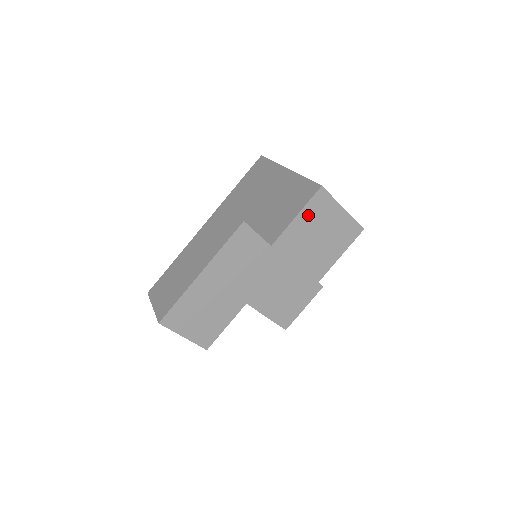
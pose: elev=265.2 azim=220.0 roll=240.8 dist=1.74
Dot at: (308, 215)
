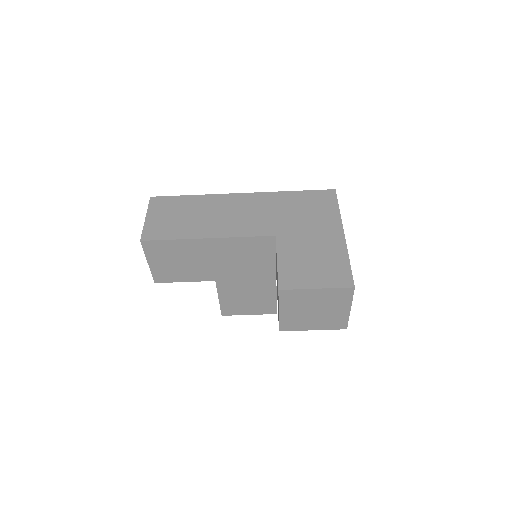
Dot at: (324, 294)
